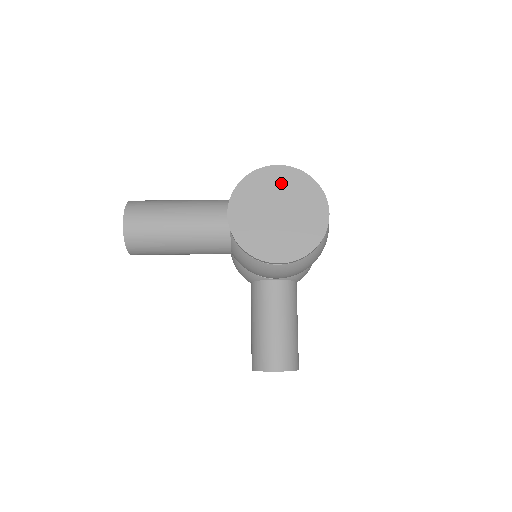
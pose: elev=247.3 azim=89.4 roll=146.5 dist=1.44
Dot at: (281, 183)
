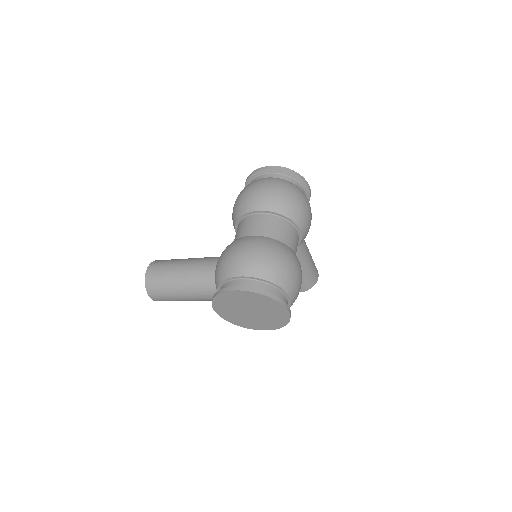
Dot at: (244, 299)
